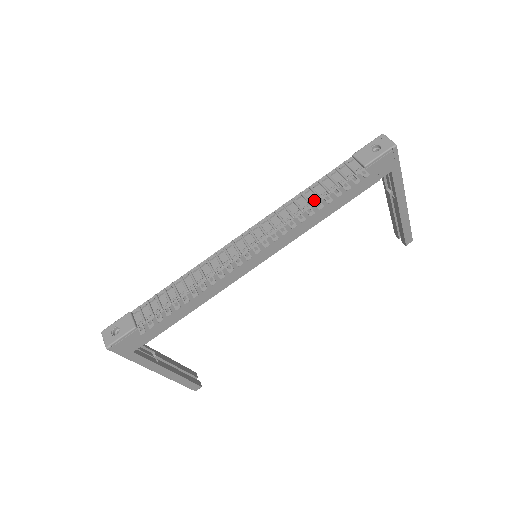
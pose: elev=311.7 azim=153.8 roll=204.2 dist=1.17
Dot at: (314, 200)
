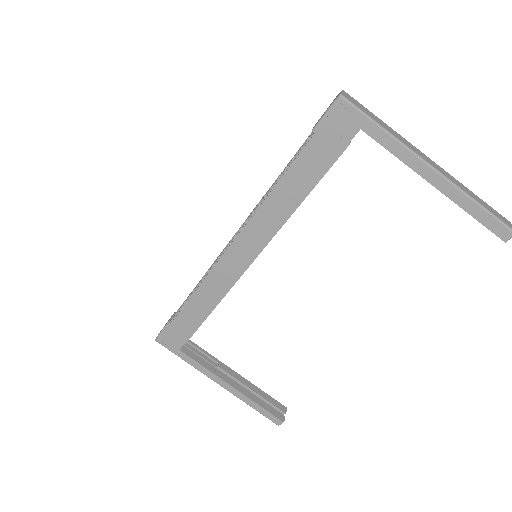
Dot at: occluded
